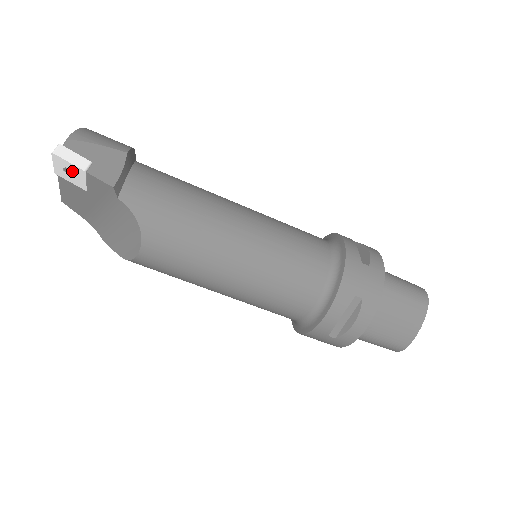
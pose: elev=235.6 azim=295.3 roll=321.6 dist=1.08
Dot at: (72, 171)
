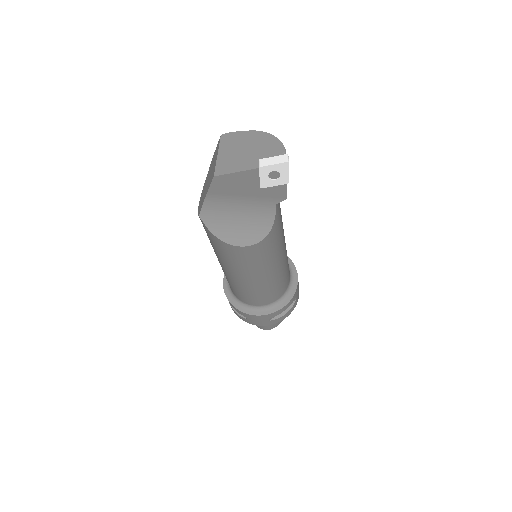
Dot at: (276, 175)
